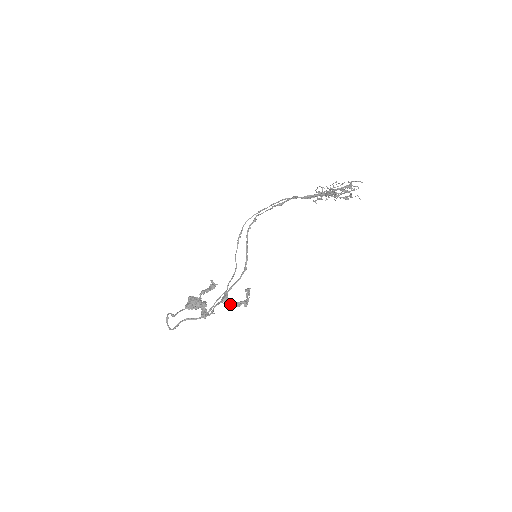
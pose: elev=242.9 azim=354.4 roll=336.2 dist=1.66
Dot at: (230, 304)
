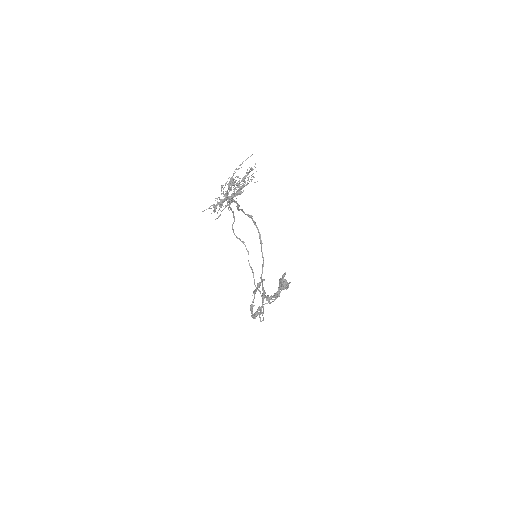
Dot at: (270, 298)
